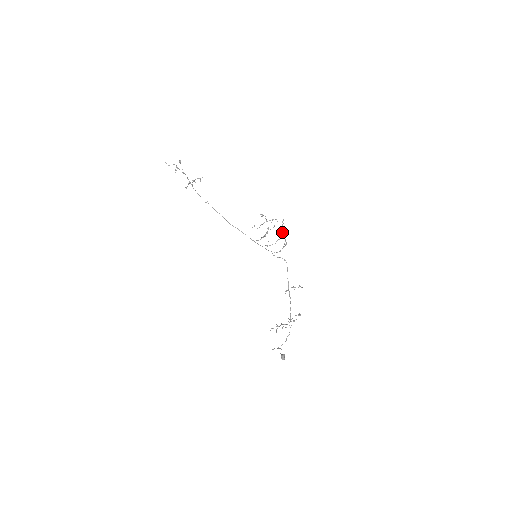
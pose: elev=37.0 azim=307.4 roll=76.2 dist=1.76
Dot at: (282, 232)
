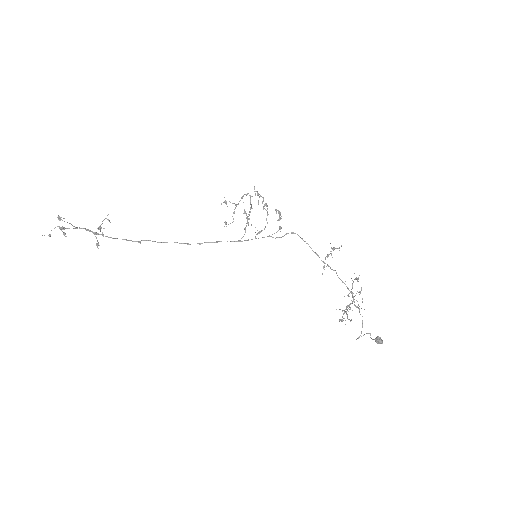
Dot at: (265, 203)
